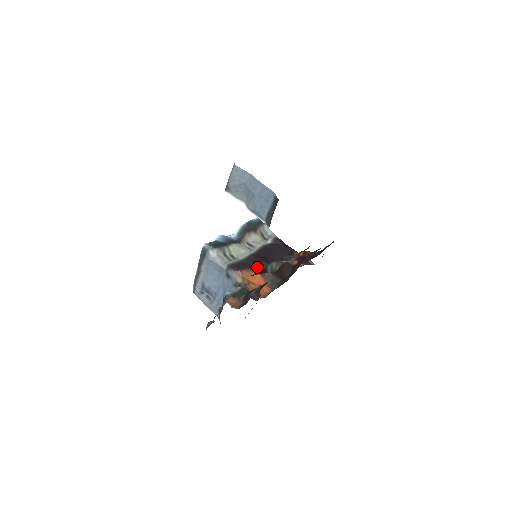
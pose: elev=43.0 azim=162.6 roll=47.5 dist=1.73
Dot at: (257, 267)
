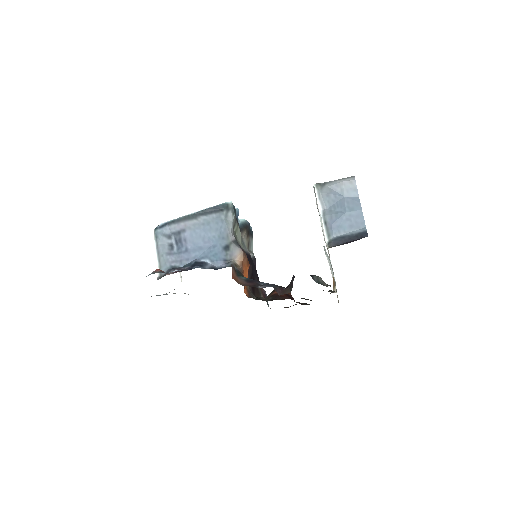
Dot at: occluded
